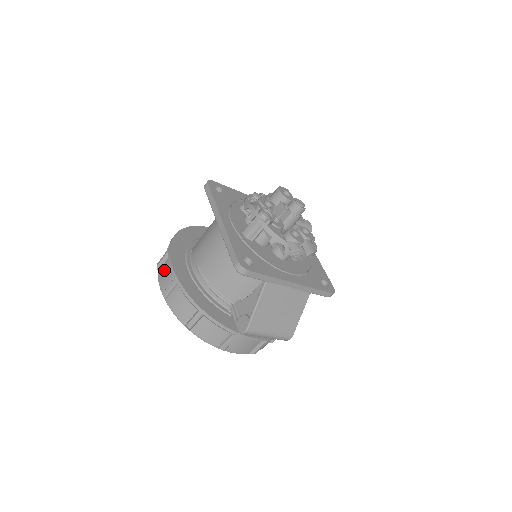
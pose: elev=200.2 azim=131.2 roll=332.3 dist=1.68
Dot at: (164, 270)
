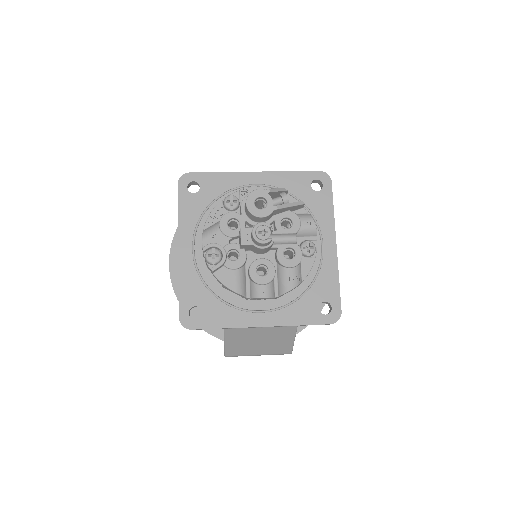
Dot at: occluded
